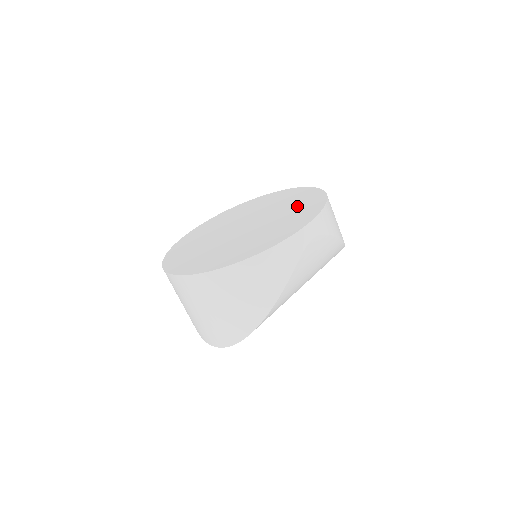
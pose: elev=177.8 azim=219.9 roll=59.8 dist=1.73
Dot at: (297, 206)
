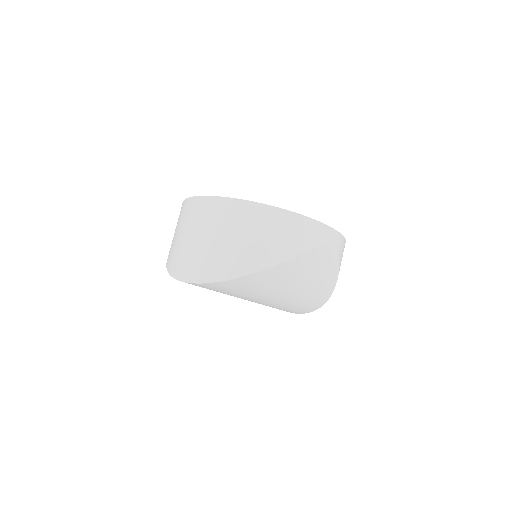
Dot at: occluded
